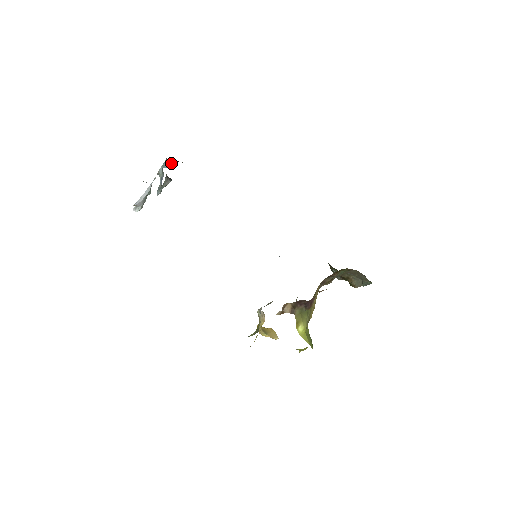
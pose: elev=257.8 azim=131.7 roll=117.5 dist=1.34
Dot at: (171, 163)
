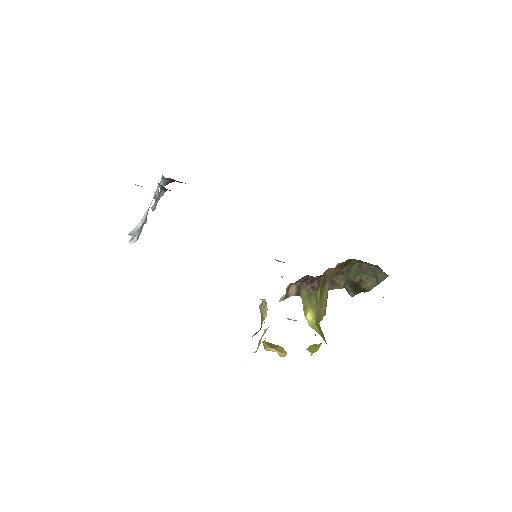
Dot at: (167, 182)
